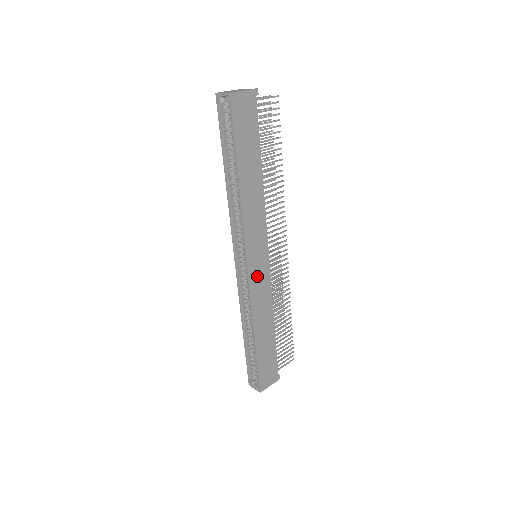
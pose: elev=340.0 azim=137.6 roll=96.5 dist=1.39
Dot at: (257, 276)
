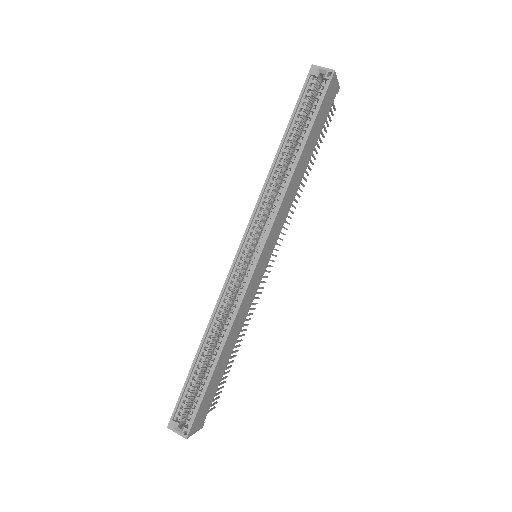
Dot at: (255, 278)
